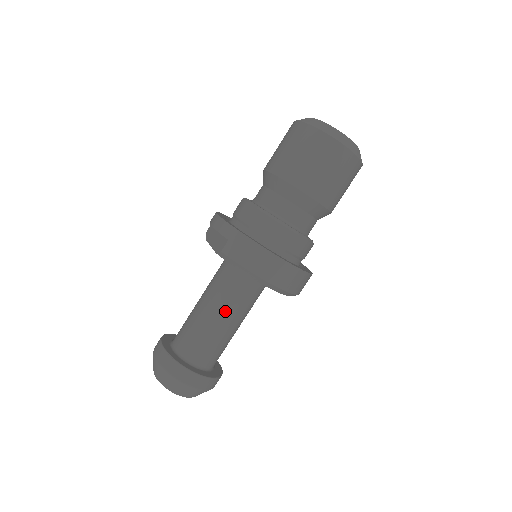
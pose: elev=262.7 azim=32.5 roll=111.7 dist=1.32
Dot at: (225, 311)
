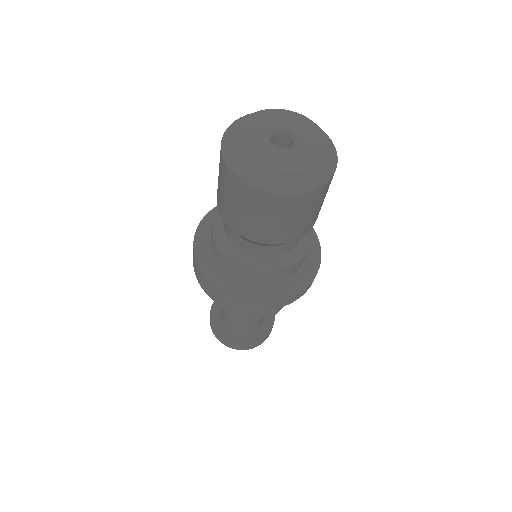
Dot at: occluded
